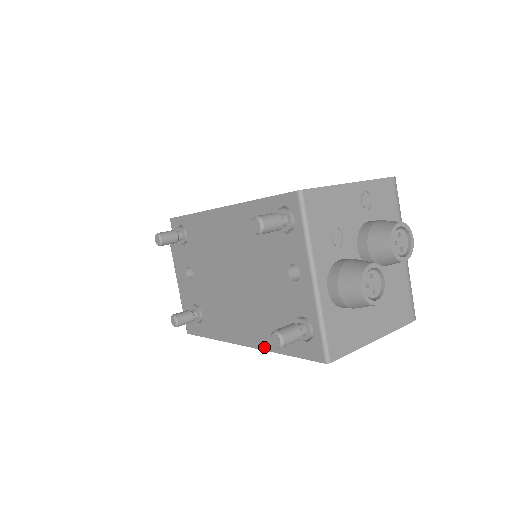
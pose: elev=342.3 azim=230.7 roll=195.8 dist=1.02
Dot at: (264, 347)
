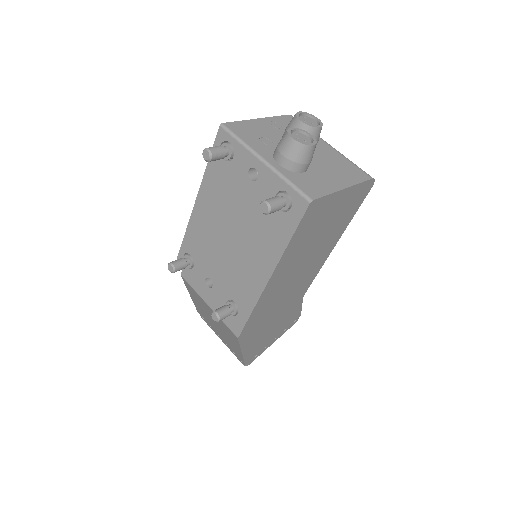
Dot at: (278, 256)
